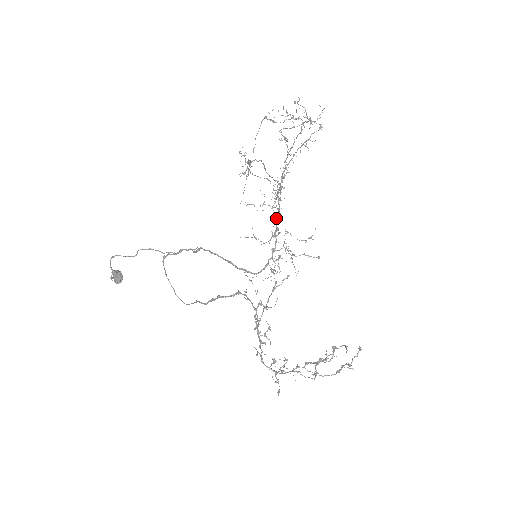
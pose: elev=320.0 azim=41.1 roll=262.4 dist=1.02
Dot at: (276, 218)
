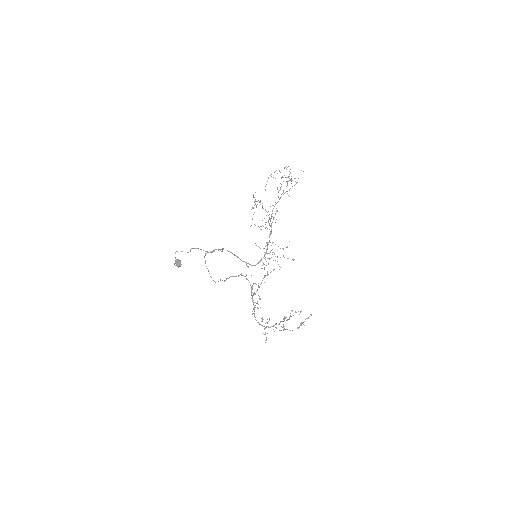
Dot at: (269, 235)
